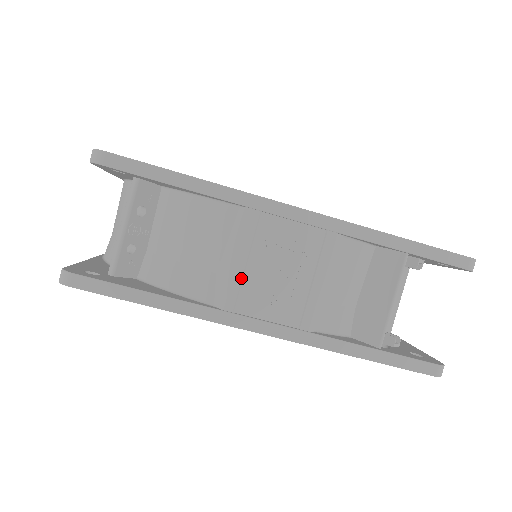
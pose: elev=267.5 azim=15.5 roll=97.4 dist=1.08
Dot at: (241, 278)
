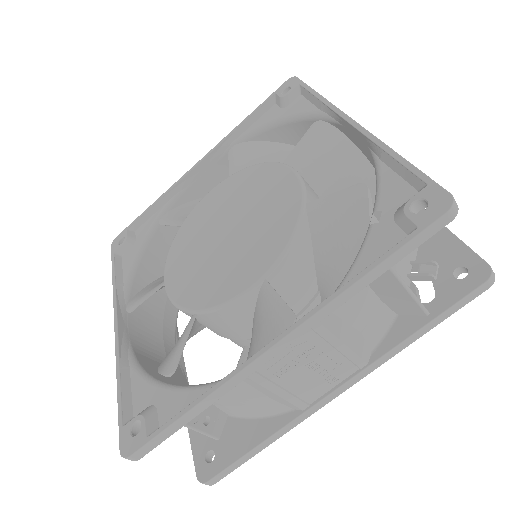
Dot at: (291, 396)
